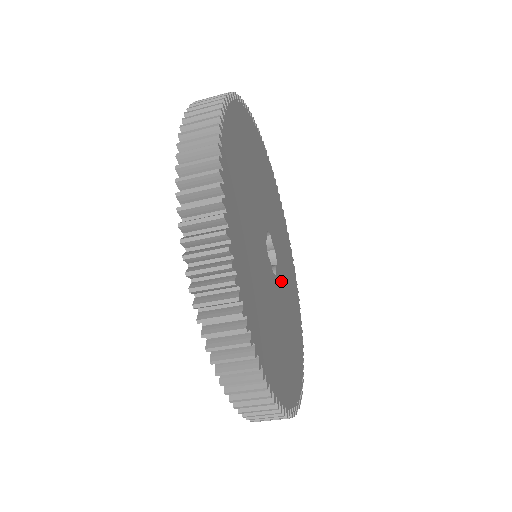
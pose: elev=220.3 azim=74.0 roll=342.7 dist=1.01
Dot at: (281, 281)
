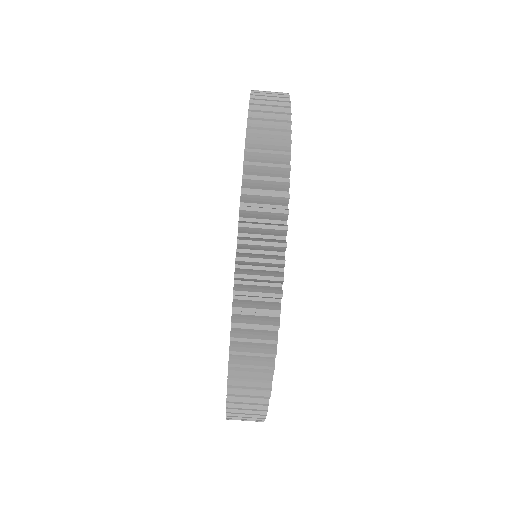
Dot at: occluded
